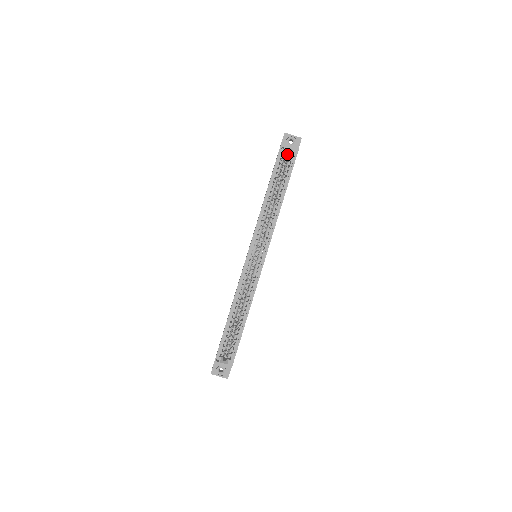
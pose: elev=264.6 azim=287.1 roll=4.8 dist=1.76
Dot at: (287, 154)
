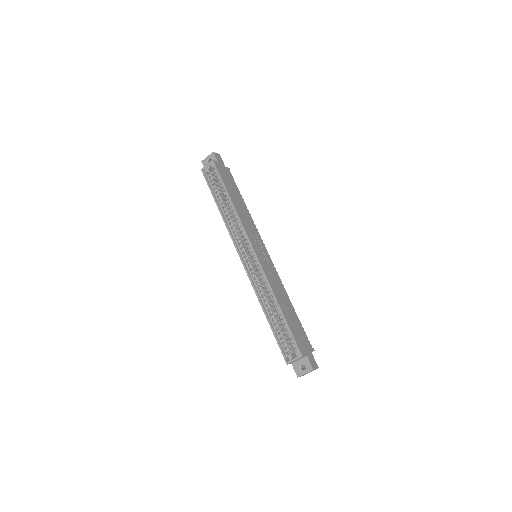
Dot at: occluded
